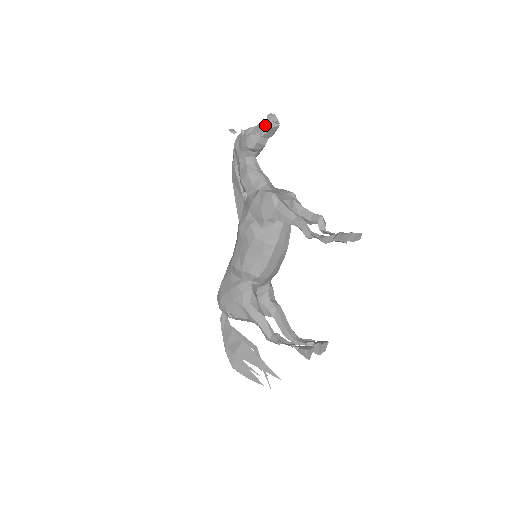
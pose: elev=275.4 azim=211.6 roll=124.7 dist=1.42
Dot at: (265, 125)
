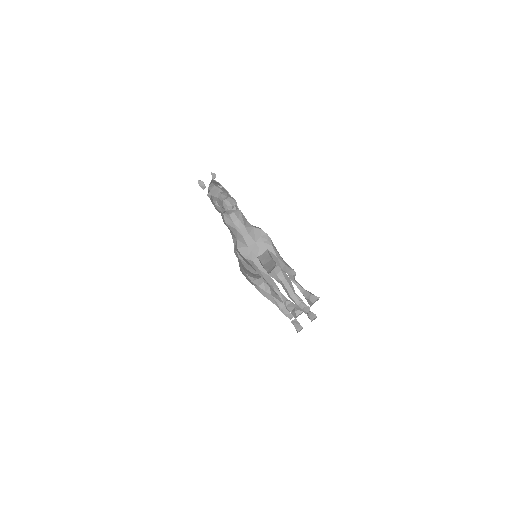
Dot at: occluded
